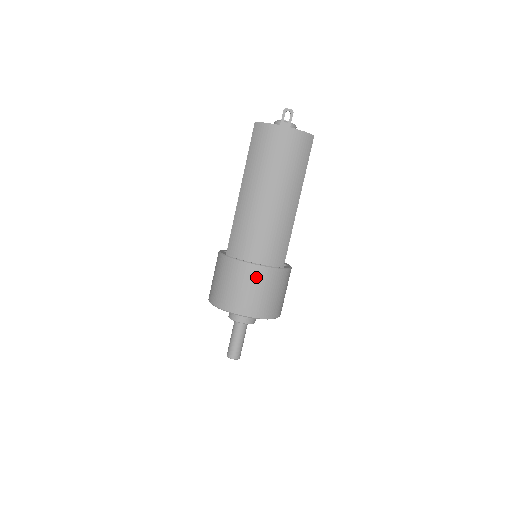
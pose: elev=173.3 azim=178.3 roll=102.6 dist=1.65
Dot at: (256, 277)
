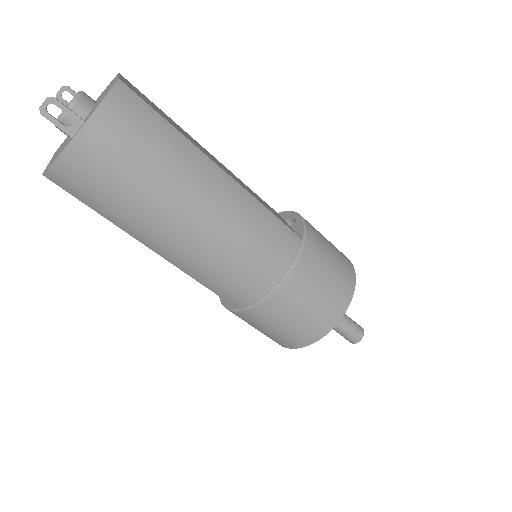
Dot at: (297, 292)
